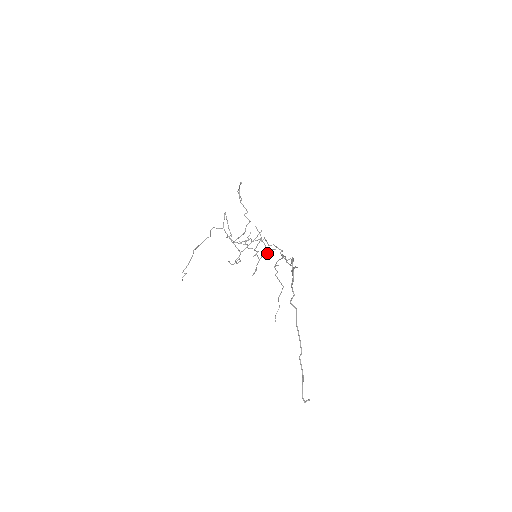
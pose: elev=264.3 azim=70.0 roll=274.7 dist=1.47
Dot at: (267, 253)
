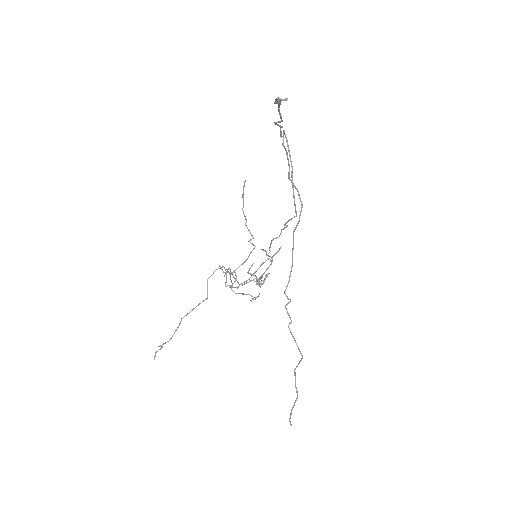
Dot at: (271, 257)
